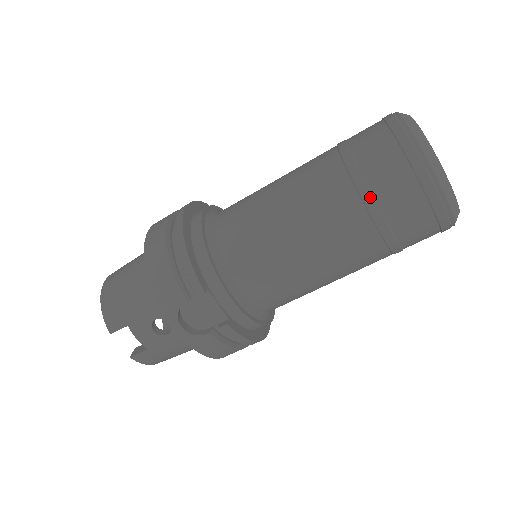
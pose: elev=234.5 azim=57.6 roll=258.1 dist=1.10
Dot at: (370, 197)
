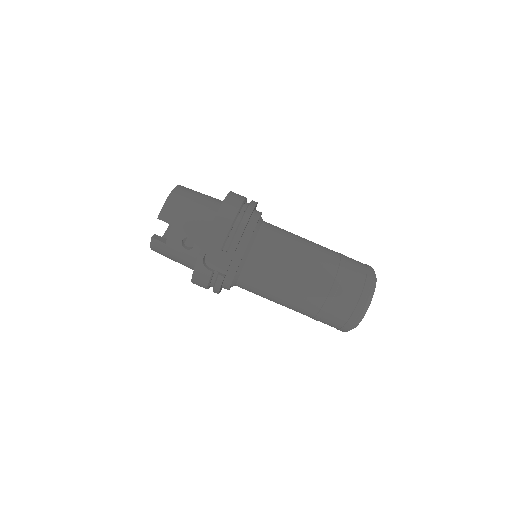
Dot at: (334, 292)
